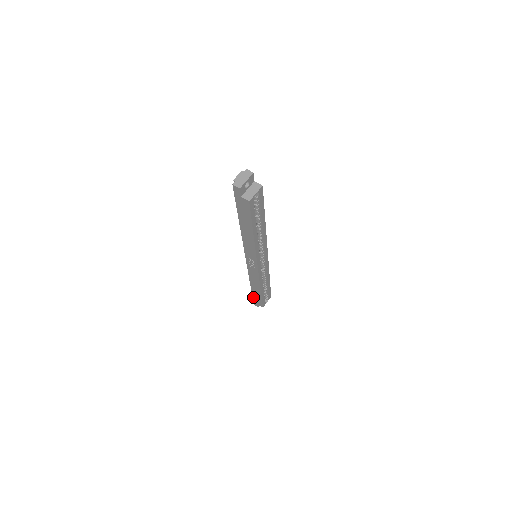
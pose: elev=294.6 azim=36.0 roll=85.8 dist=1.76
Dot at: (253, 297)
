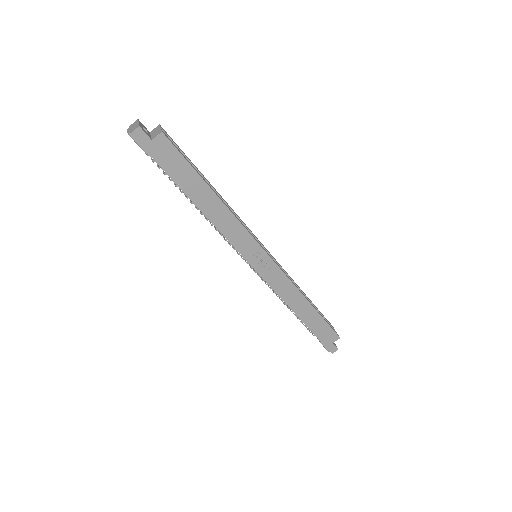
Dot at: (319, 338)
